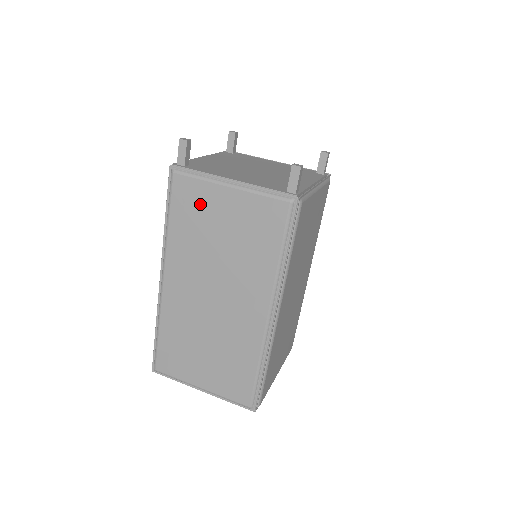
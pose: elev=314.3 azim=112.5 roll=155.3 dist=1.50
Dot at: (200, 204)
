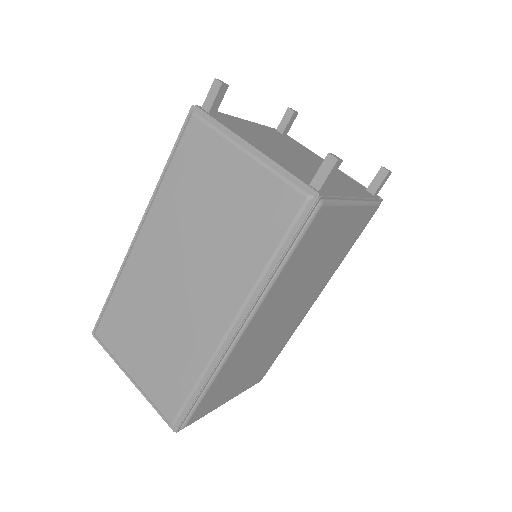
Dot at: (206, 162)
